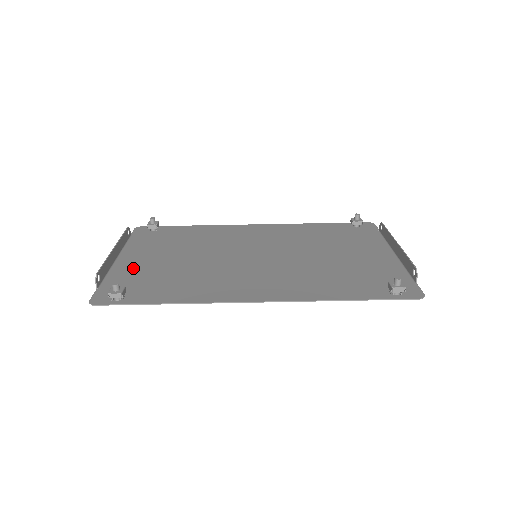
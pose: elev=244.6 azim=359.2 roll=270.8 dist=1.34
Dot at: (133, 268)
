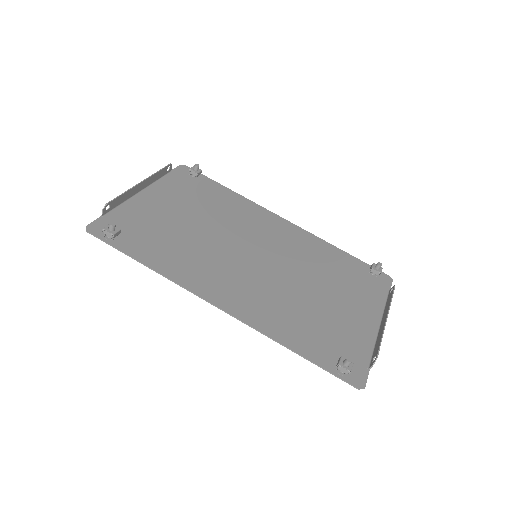
Dot at: (146, 210)
